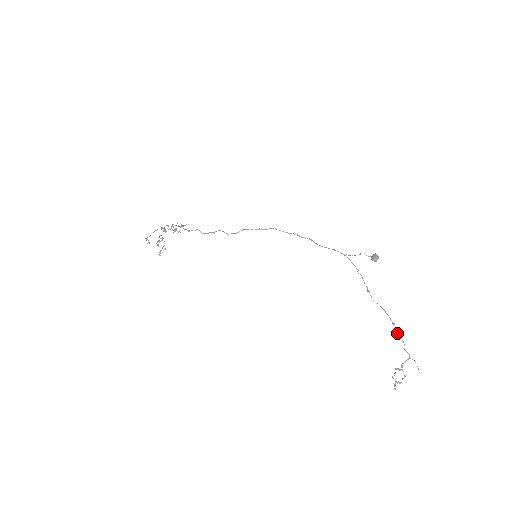
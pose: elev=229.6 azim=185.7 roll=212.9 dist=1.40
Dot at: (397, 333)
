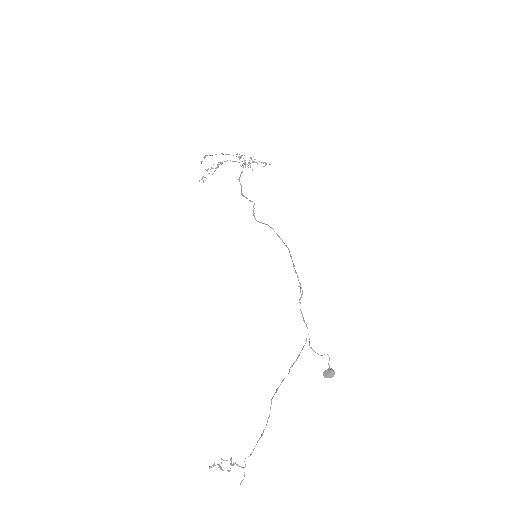
Dot at: occluded
